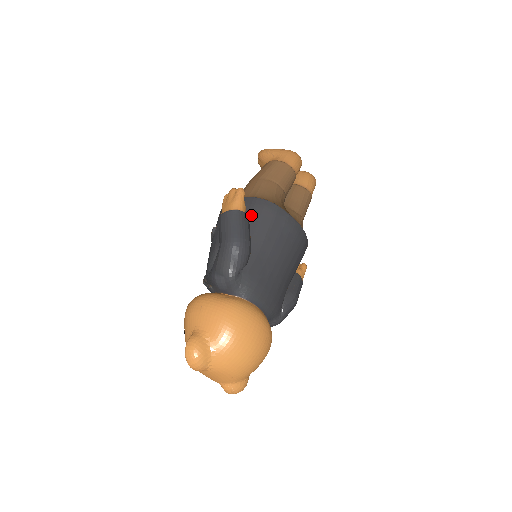
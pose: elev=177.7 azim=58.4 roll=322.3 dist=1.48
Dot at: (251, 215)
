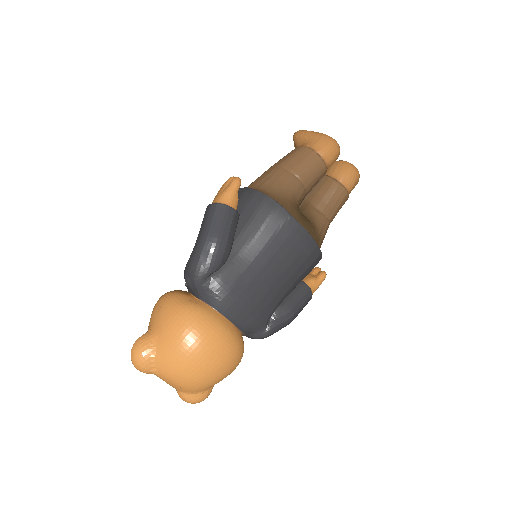
Dot at: (244, 211)
